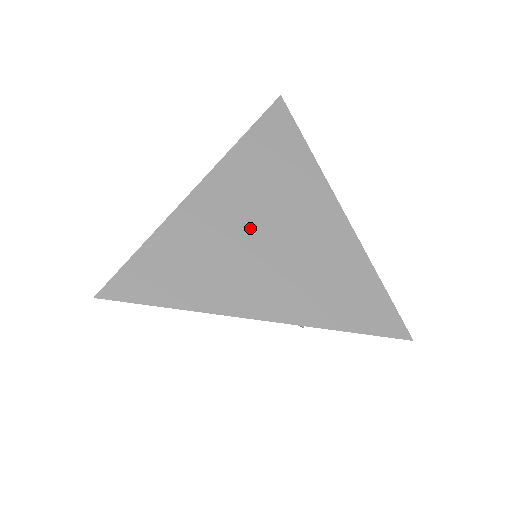
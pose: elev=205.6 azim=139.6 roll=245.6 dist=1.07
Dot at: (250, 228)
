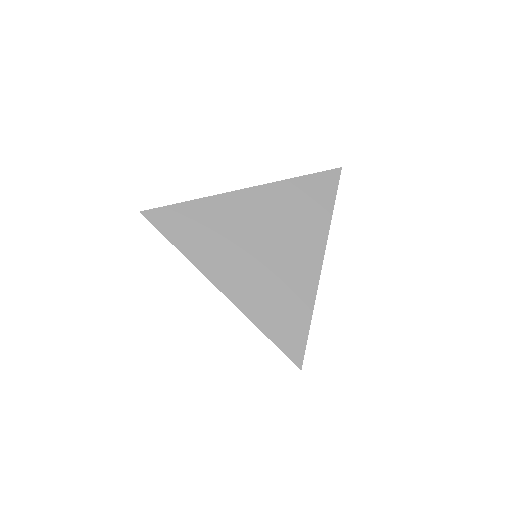
Dot at: (254, 234)
